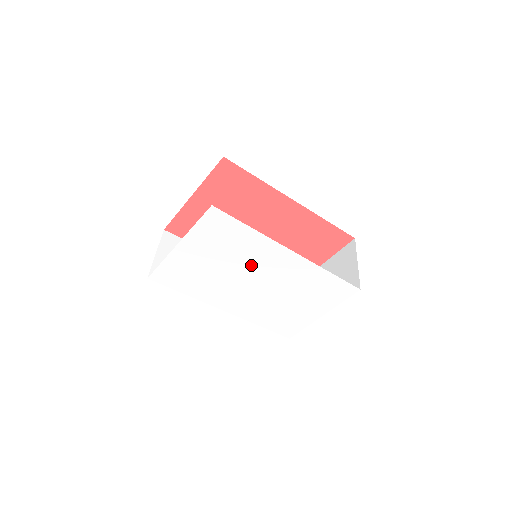
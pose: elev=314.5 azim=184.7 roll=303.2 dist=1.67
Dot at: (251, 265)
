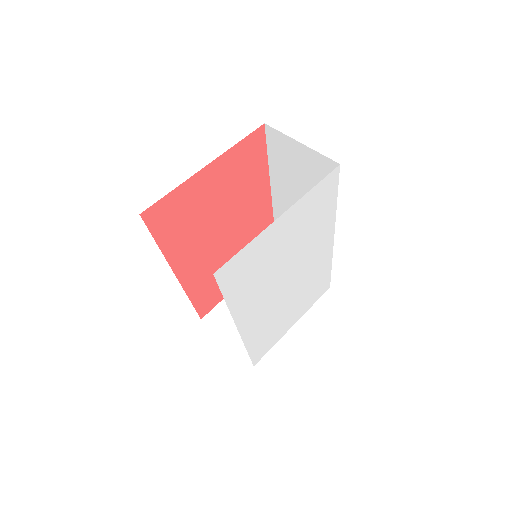
Dot at: (304, 254)
